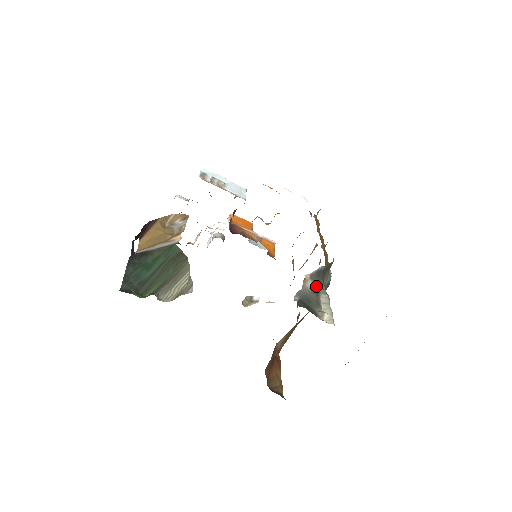
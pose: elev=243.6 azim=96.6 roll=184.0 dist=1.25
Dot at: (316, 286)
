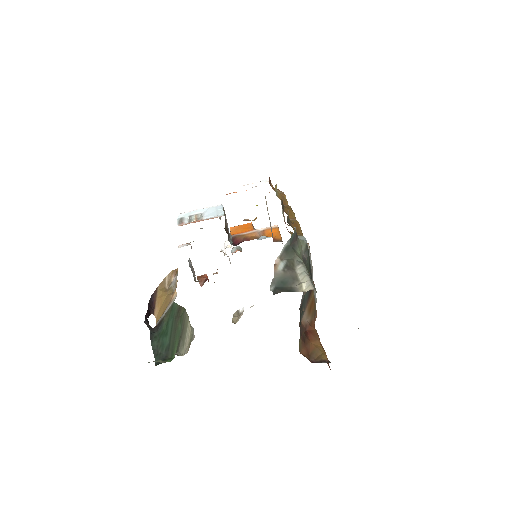
Dot at: (289, 263)
